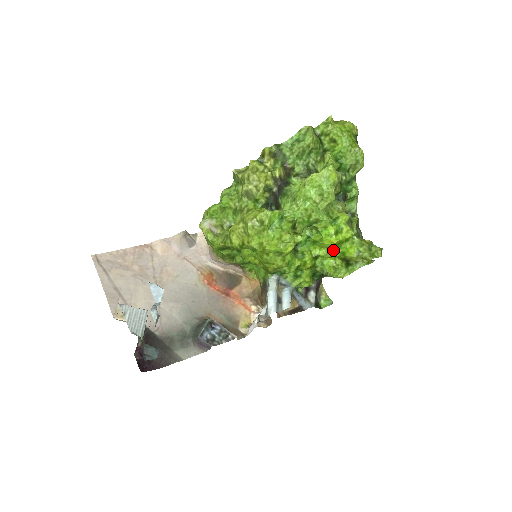
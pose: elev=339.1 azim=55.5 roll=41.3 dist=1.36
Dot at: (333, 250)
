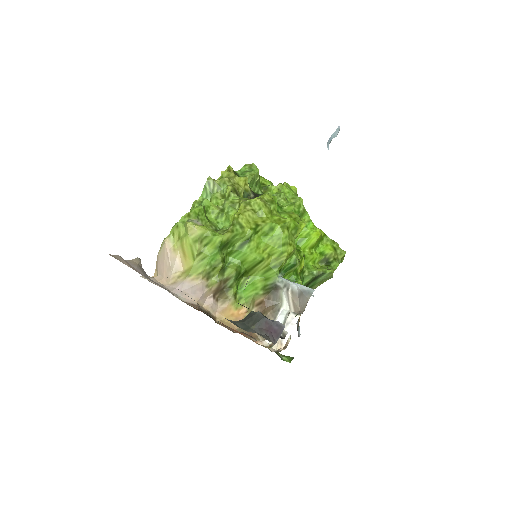
Dot at: (314, 250)
